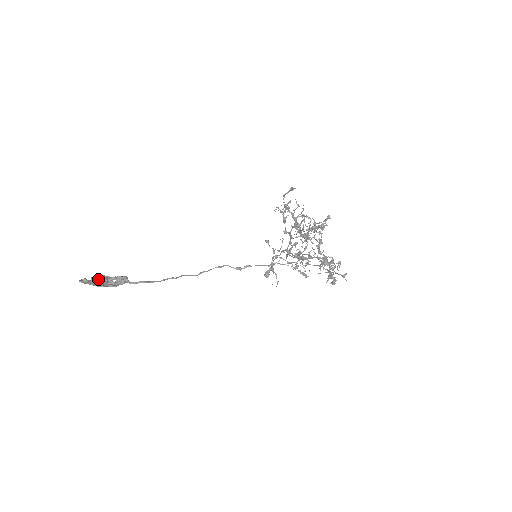
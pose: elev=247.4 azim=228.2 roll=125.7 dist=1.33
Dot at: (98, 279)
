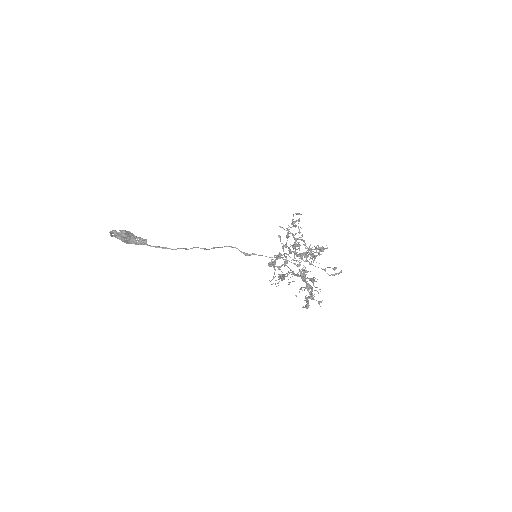
Dot at: (123, 237)
